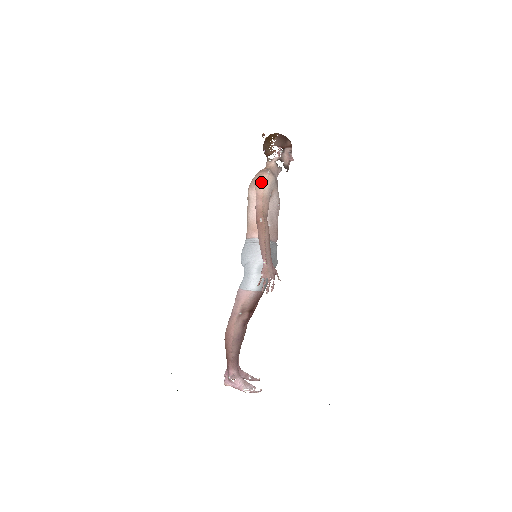
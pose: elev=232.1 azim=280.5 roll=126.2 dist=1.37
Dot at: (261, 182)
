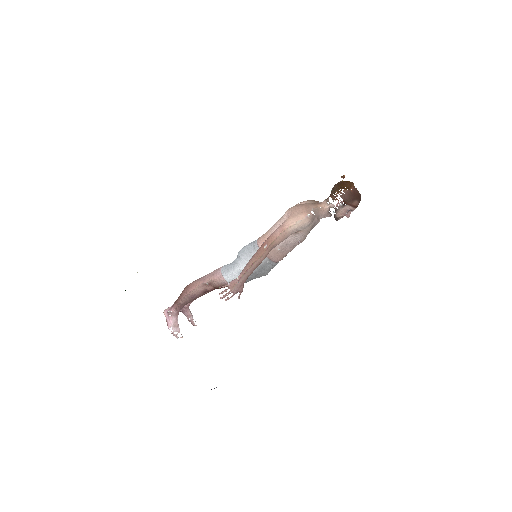
Dot at: (295, 218)
